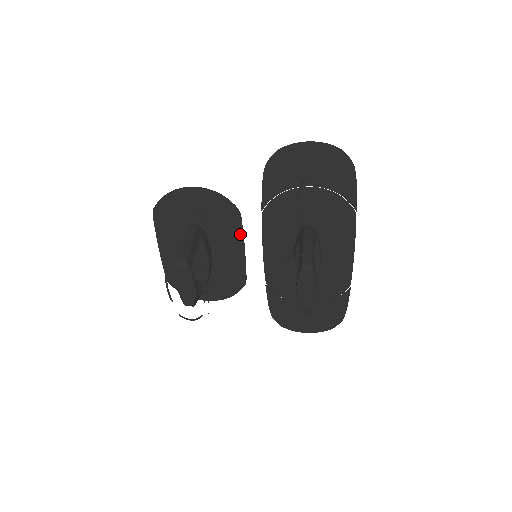
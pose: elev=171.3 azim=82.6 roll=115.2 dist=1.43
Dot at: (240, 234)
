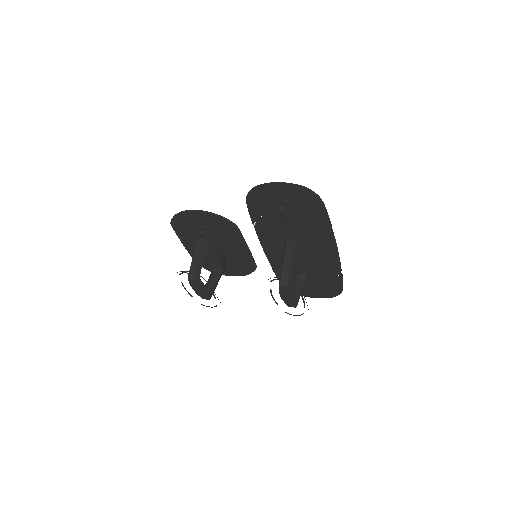
Dot at: (241, 239)
